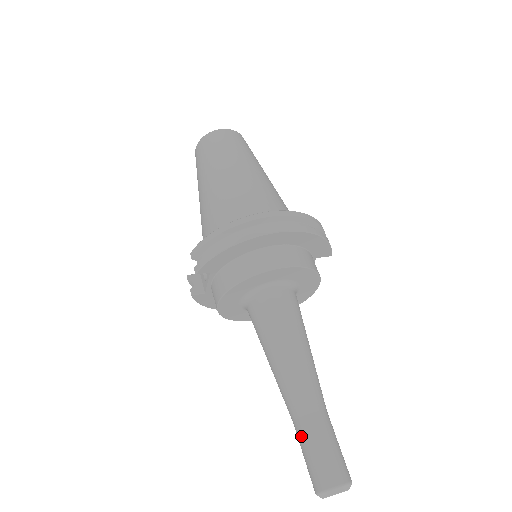
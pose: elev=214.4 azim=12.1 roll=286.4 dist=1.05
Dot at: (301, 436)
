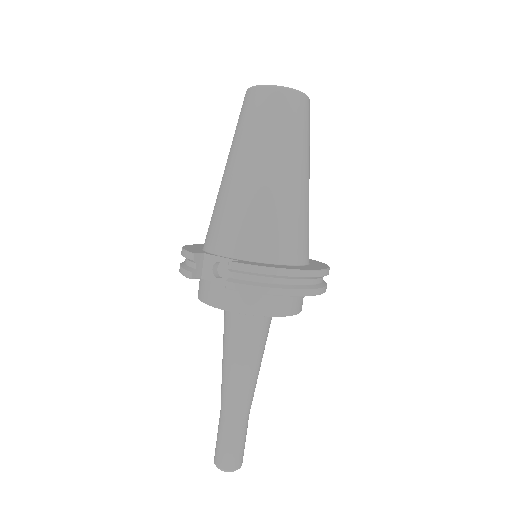
Dot at: (228, 431)
